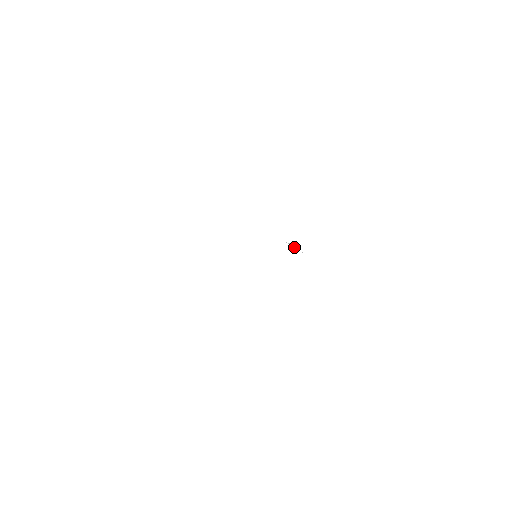
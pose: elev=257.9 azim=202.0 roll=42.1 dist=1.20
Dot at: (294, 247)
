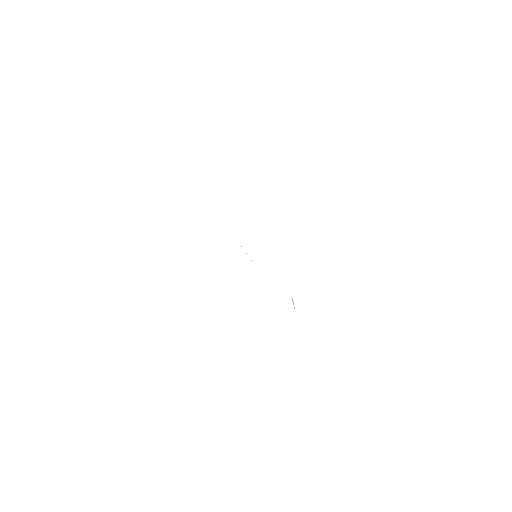
Dot at: occluded
